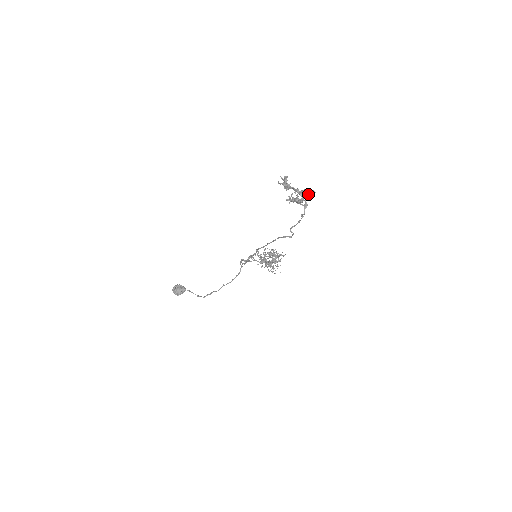
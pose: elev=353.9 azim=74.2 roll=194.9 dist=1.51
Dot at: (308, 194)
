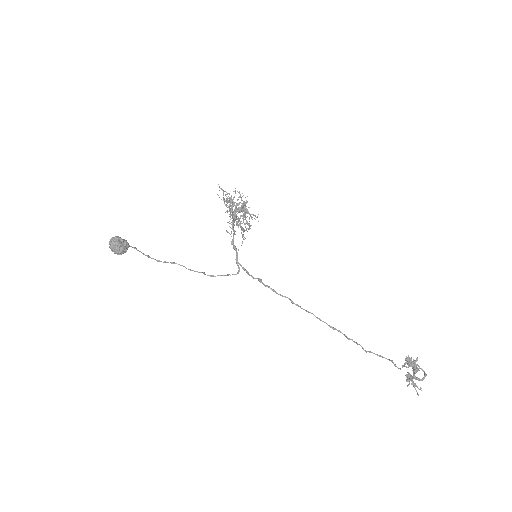
Dot at: occluded
